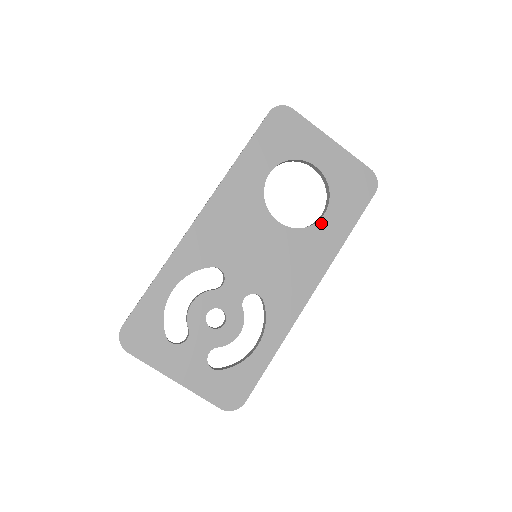
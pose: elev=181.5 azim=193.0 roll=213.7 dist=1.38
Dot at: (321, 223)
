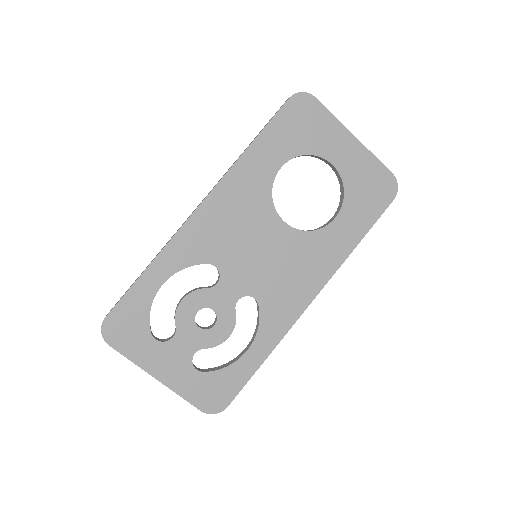
Dot at: (330, 227)
